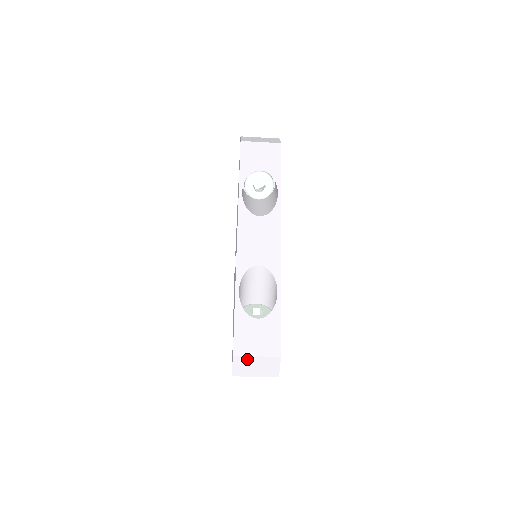
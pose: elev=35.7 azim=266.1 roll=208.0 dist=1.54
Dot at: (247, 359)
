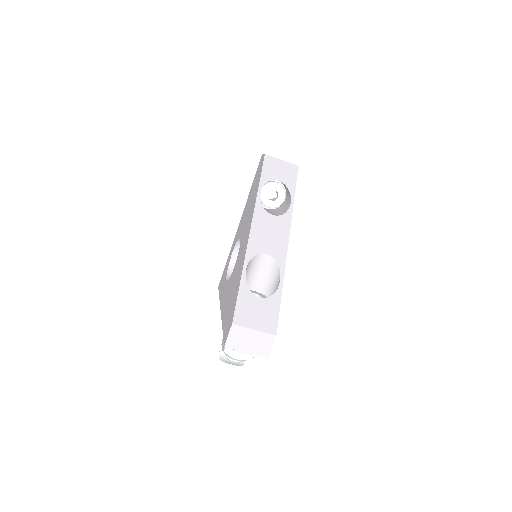
Dot at: (244, 331)
